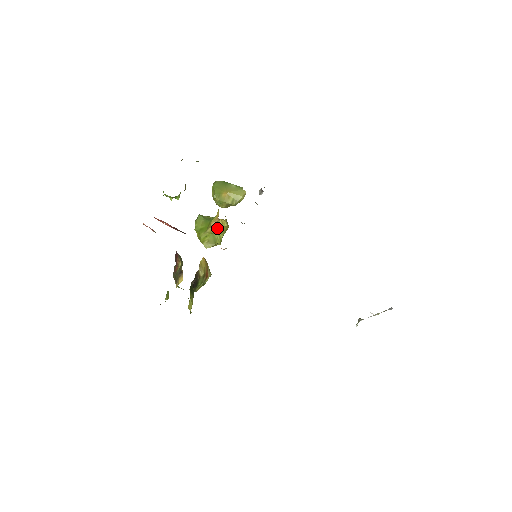
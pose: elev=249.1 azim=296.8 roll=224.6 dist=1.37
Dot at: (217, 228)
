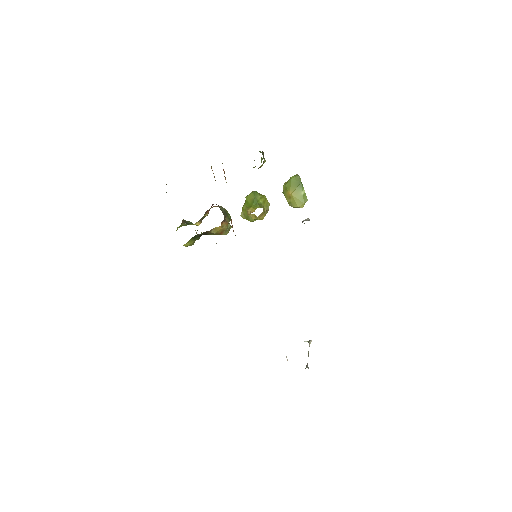
Dot at: (250, 215)
